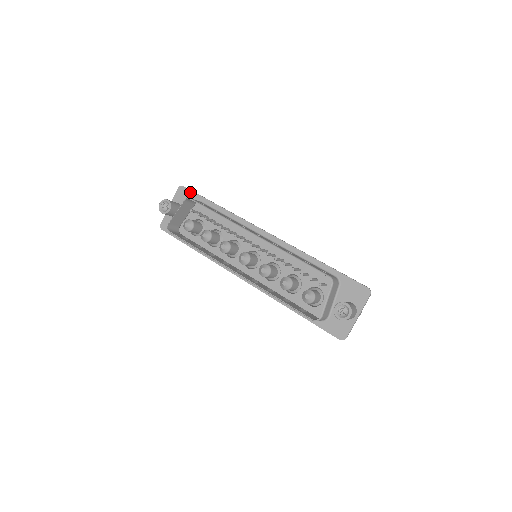
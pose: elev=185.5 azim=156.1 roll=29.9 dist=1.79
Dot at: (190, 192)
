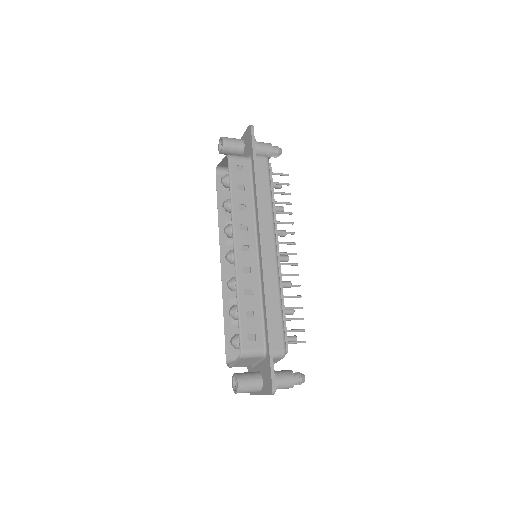
Dot at: (251, 140)
